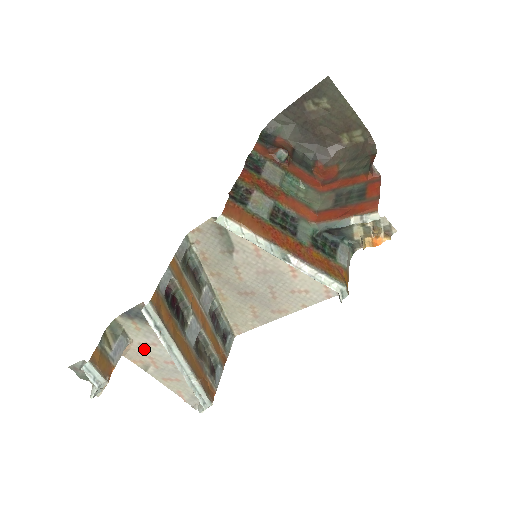
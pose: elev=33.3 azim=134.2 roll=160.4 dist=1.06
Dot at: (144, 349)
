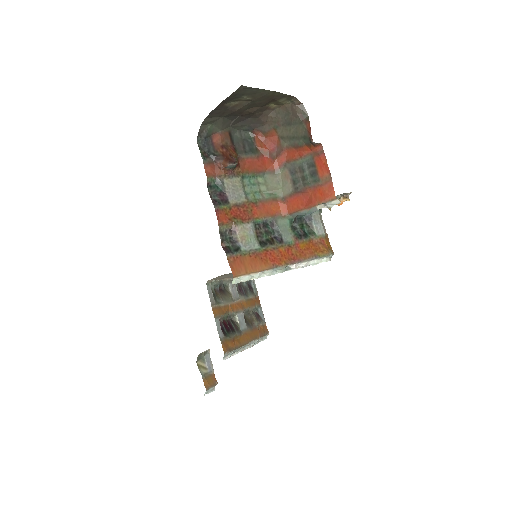
Dot at: occluded
